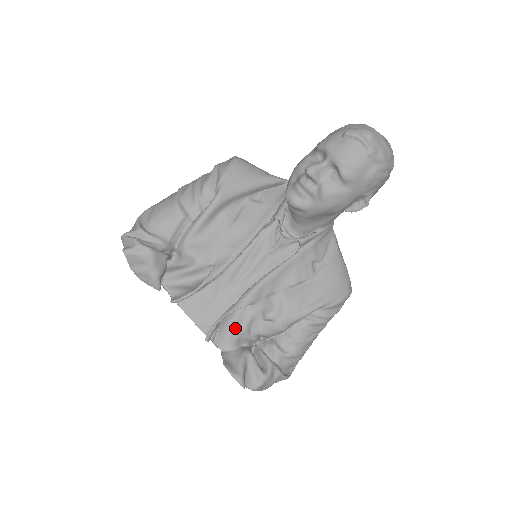
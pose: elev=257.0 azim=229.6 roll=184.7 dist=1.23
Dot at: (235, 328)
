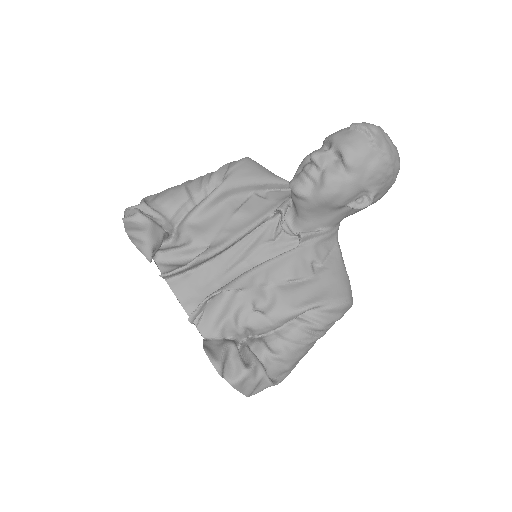
Dot at: (222, 314)
